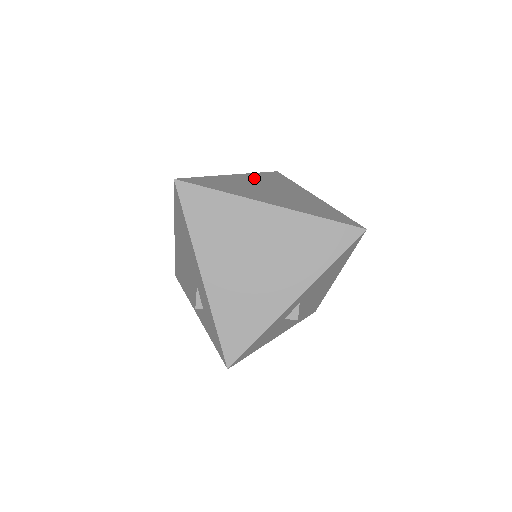
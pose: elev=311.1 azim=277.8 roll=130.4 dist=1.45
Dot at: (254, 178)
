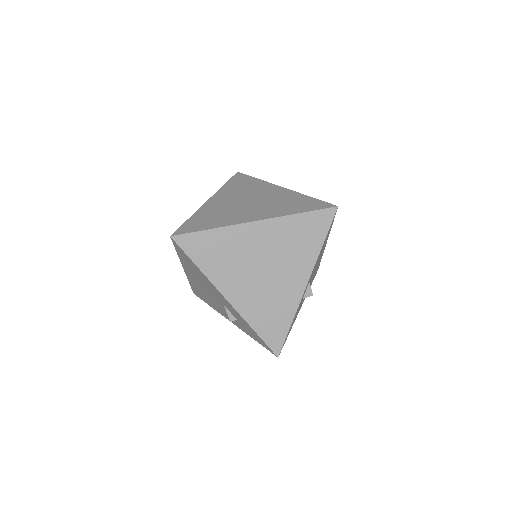
Dot at: (226, 194)
